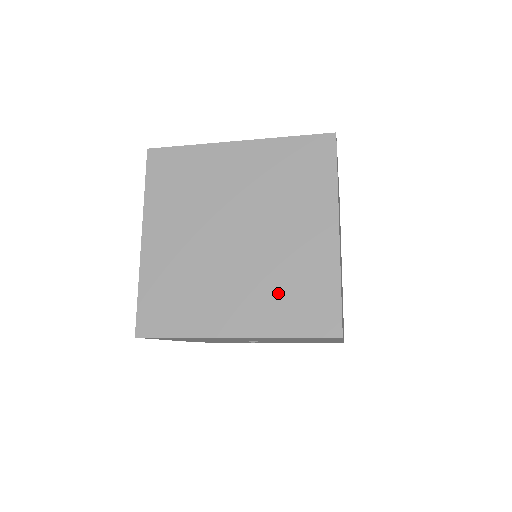
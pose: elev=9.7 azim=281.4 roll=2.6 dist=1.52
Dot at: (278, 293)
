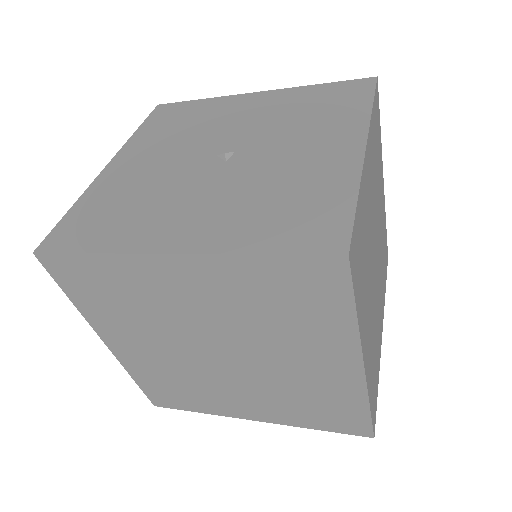
Dot at: (292, 403)
